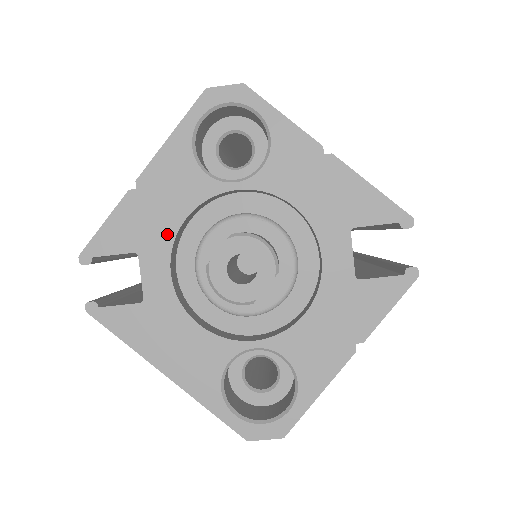
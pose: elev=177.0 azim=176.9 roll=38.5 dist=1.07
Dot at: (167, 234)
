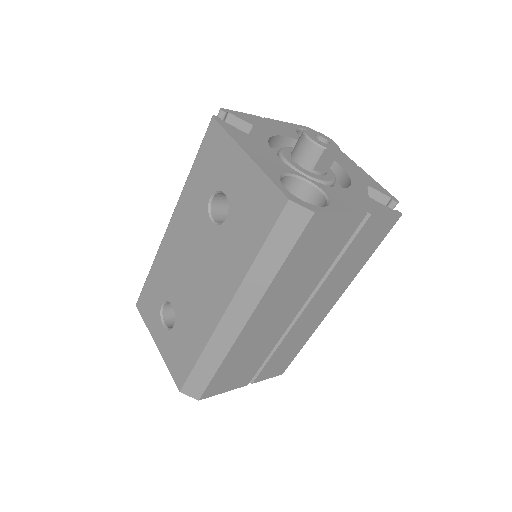
Dot at: (273, 132)
